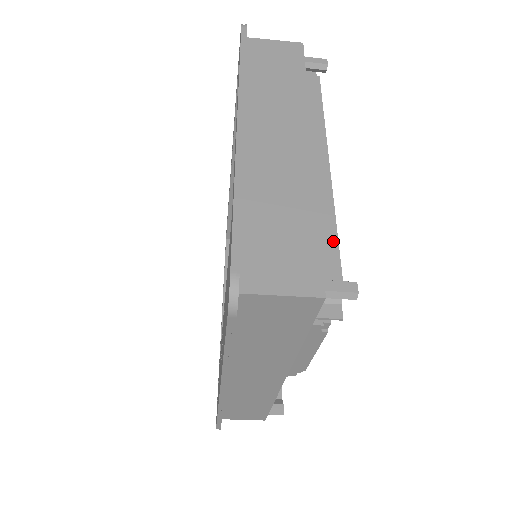
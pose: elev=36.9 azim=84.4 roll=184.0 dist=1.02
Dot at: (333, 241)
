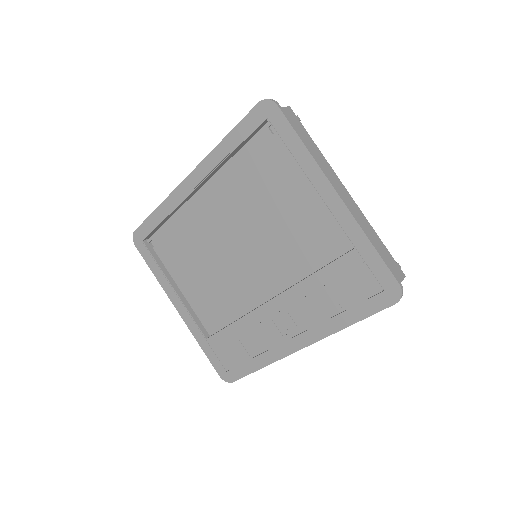
Dot at: occluded
